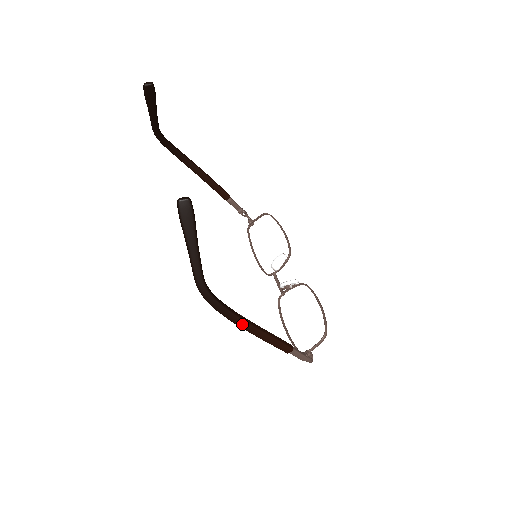
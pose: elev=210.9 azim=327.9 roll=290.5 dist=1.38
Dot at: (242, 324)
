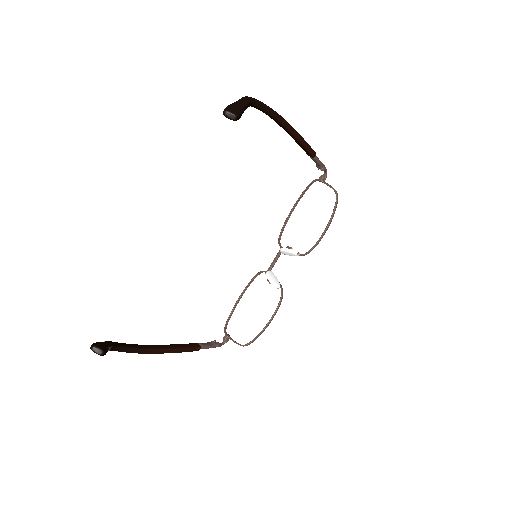
Dot at: (145, 352)
